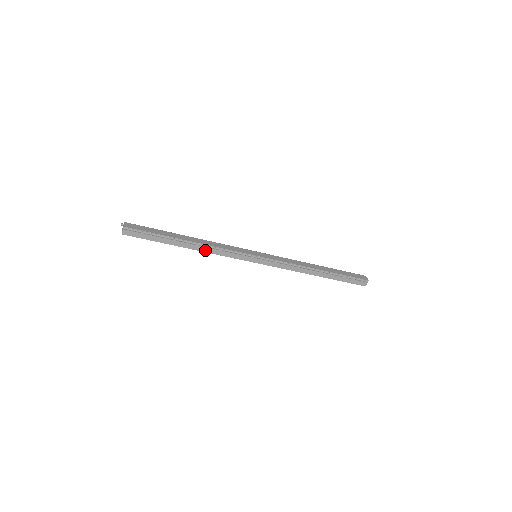
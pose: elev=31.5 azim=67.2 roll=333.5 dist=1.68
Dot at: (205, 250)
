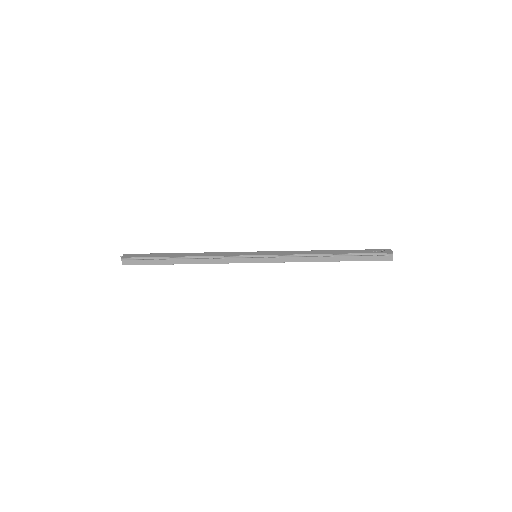
Dot at: (202, 262)
